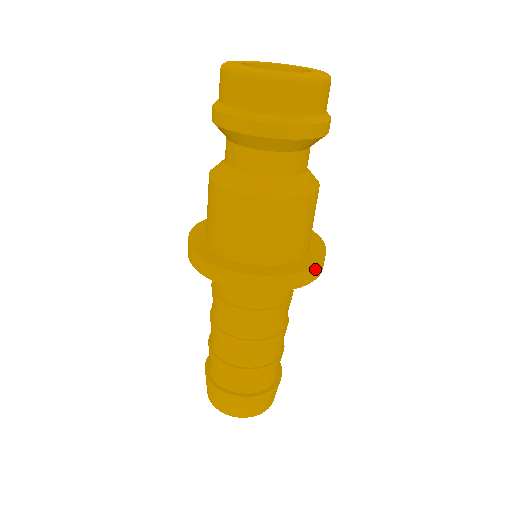
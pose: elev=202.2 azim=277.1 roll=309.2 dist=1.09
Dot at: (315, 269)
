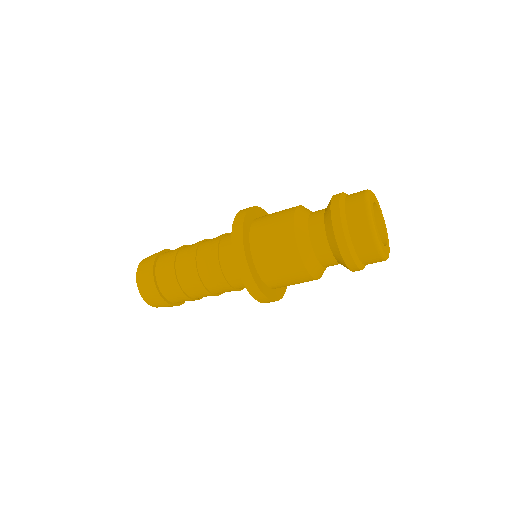
Dot at: (270, 301)
